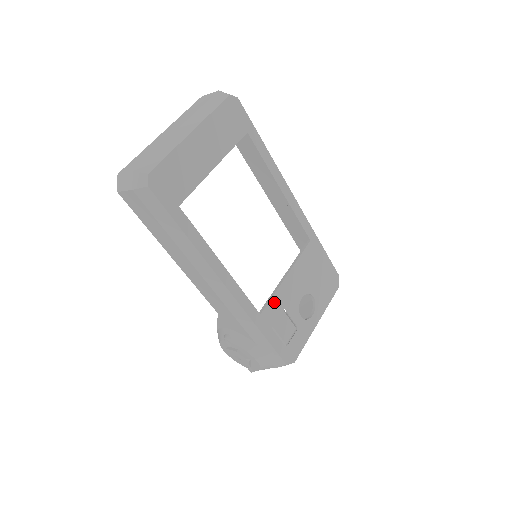
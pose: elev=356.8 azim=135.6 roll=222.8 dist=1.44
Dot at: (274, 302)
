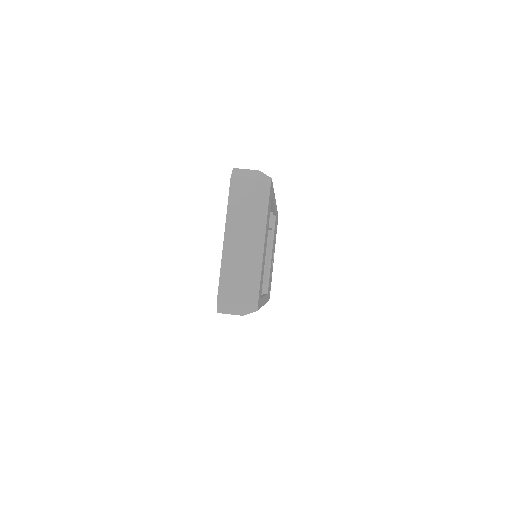
Dot at: (269, 278)
